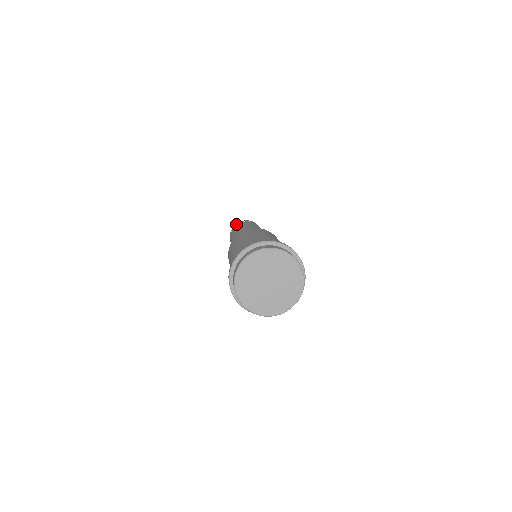
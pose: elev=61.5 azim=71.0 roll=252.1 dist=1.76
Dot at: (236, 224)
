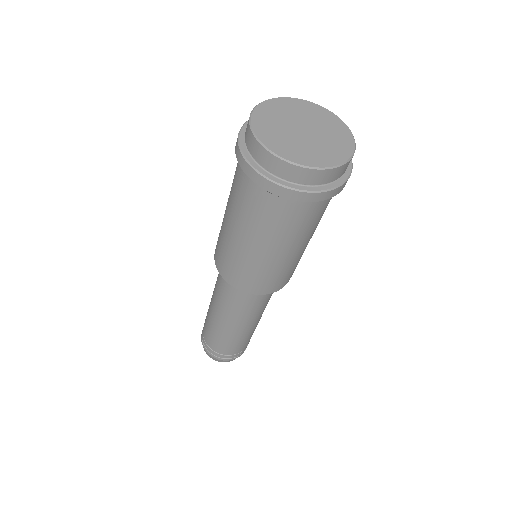
Dot at: occluded
